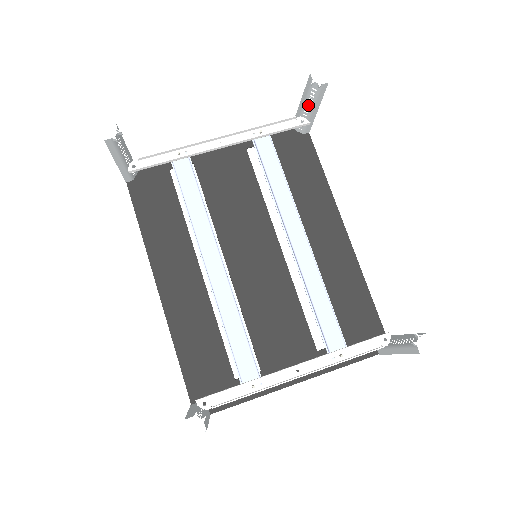
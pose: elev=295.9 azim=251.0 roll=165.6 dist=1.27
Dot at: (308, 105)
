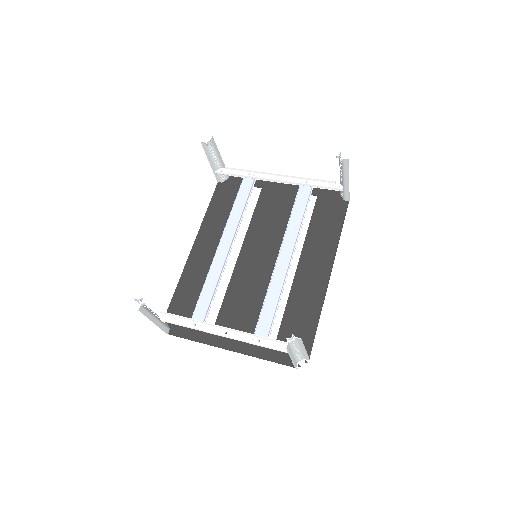
Dot at: (341, 175)
